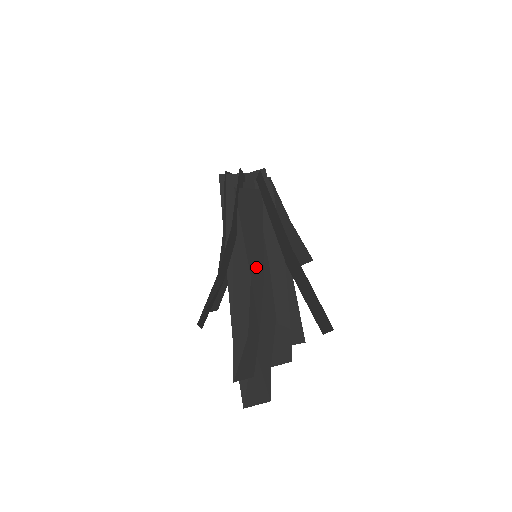
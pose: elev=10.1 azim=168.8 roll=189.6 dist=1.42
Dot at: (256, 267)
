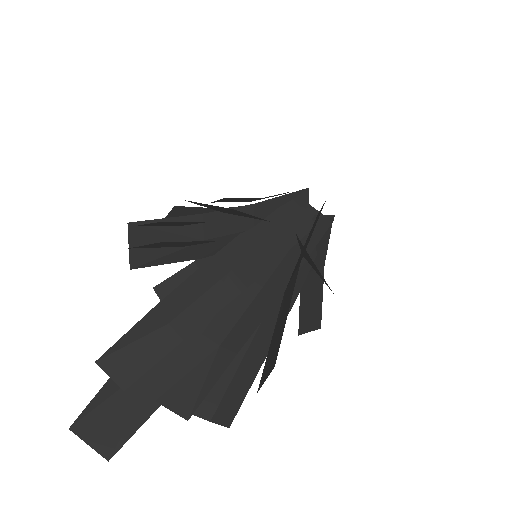
Dot at: (247, 270)
